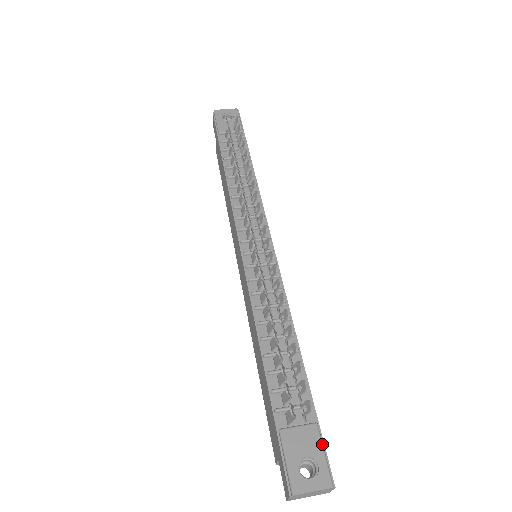
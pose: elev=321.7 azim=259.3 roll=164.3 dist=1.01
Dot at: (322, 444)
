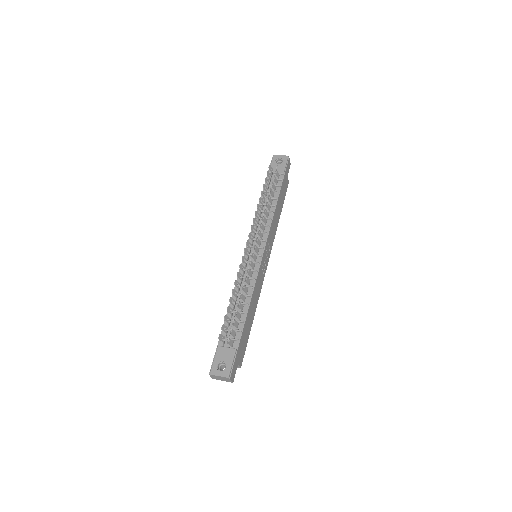
Dot at: (233, 359)
